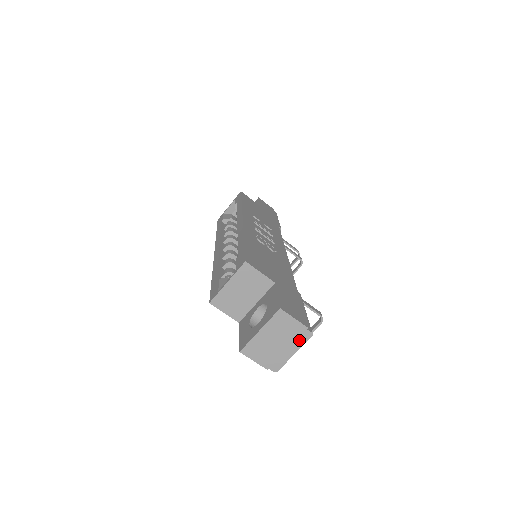
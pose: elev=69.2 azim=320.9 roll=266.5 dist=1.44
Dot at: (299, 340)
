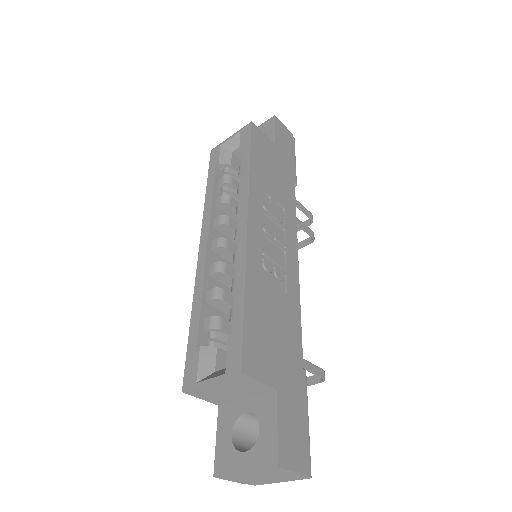
Dot at: (292, 478)
